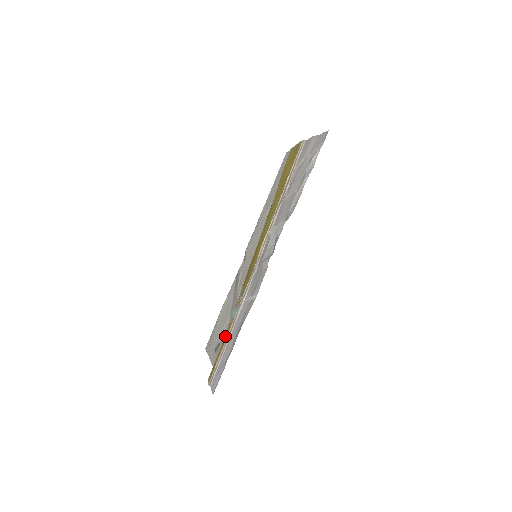
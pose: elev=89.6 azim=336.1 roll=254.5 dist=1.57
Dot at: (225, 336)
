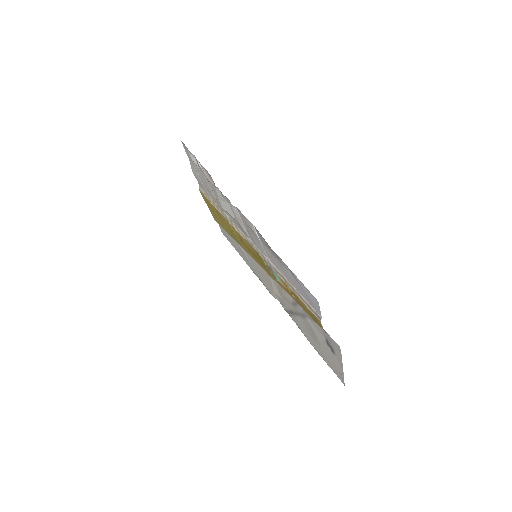
Dot at: (292, 294)
